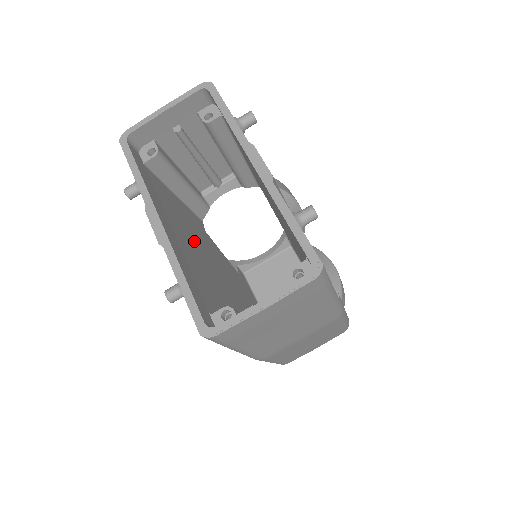
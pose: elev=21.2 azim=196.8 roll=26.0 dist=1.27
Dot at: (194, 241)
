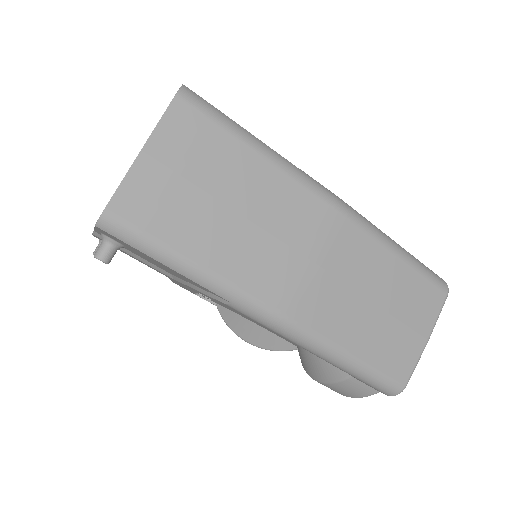
Dot at: occluded
